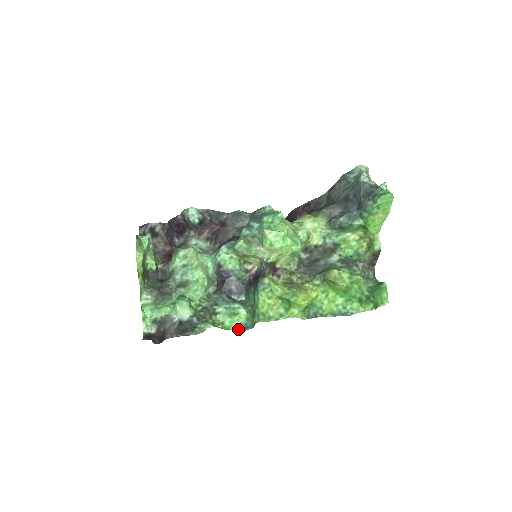
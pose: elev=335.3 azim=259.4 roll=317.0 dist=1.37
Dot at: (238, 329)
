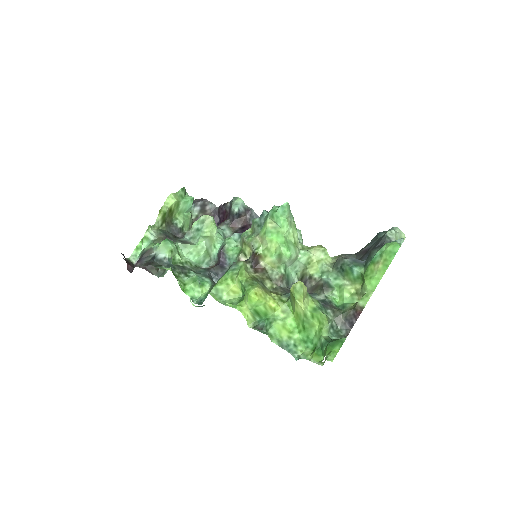
Dot at: (193, 299)
